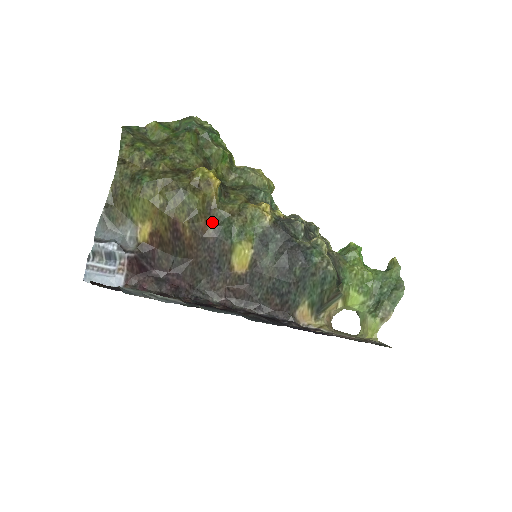
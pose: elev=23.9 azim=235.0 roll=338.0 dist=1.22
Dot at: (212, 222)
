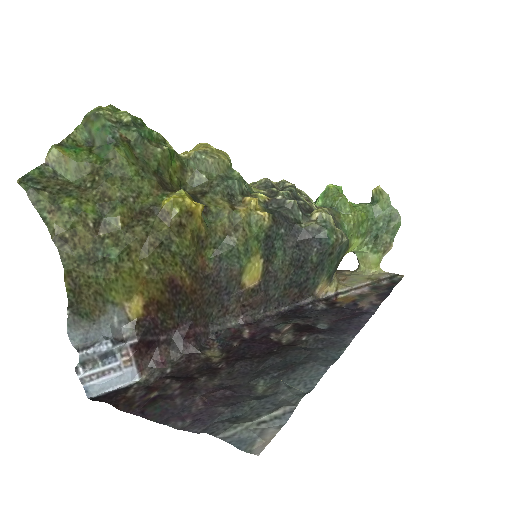
Dot at: (208, 254)
